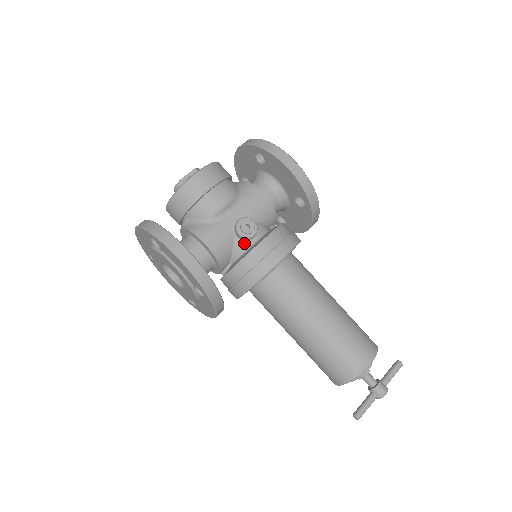
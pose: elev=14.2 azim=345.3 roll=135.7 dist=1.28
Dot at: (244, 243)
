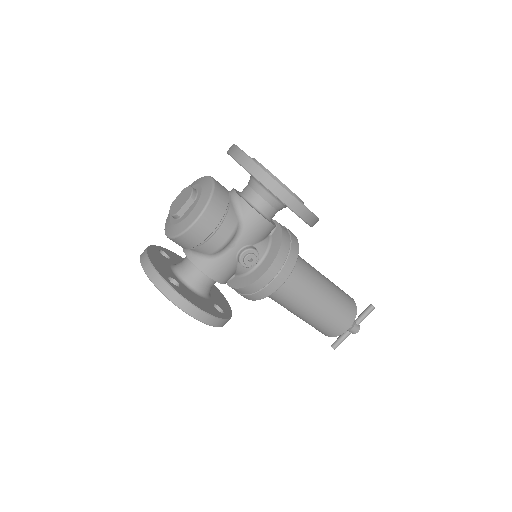
Dot at: occluded
